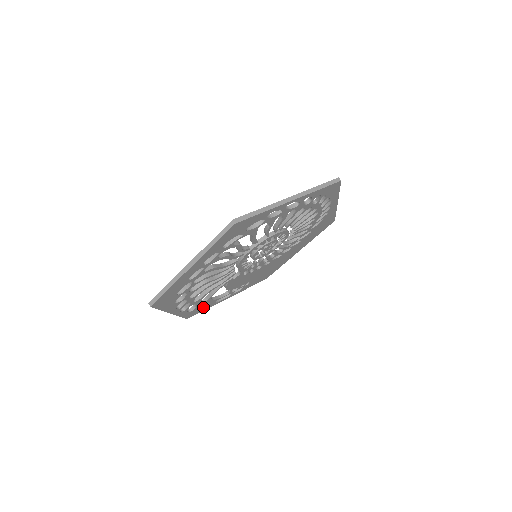
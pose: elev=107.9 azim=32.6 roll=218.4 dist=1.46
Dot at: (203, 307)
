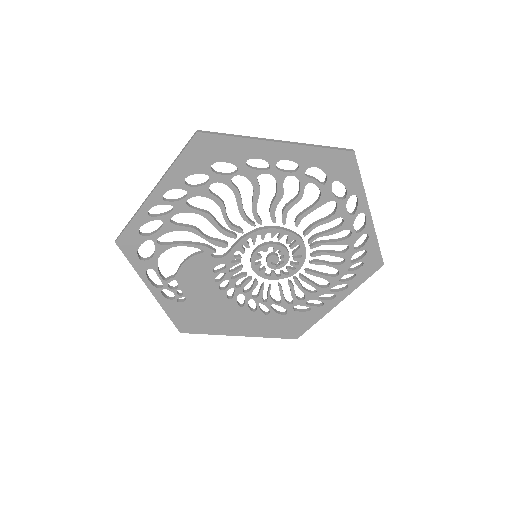
Dot at: (139, 255)
